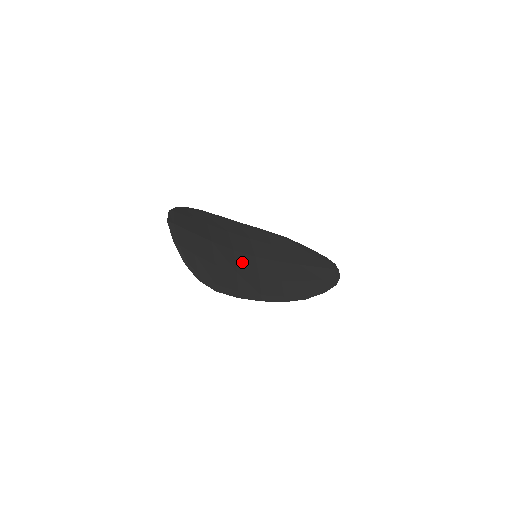
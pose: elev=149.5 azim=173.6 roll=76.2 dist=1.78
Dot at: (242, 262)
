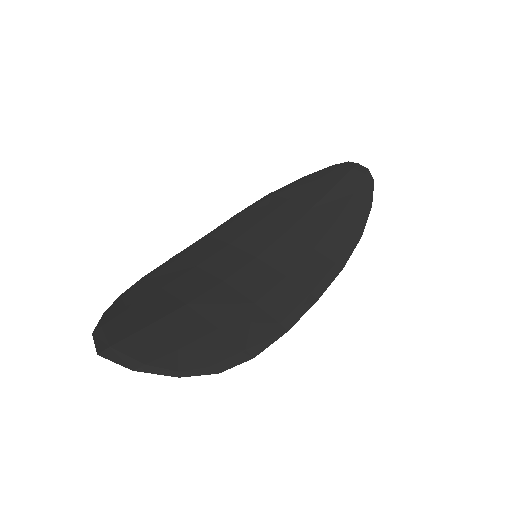
Dot at: (248, 283)
